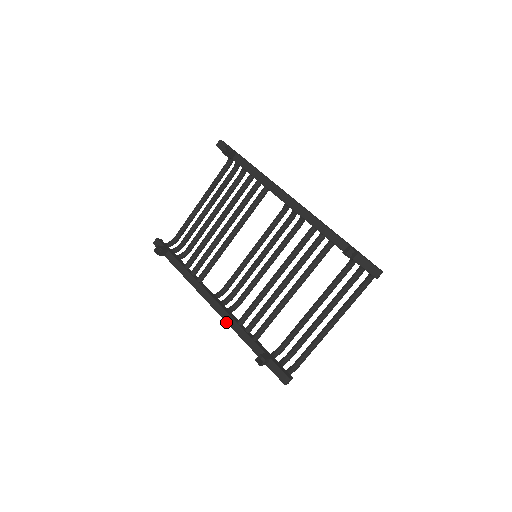
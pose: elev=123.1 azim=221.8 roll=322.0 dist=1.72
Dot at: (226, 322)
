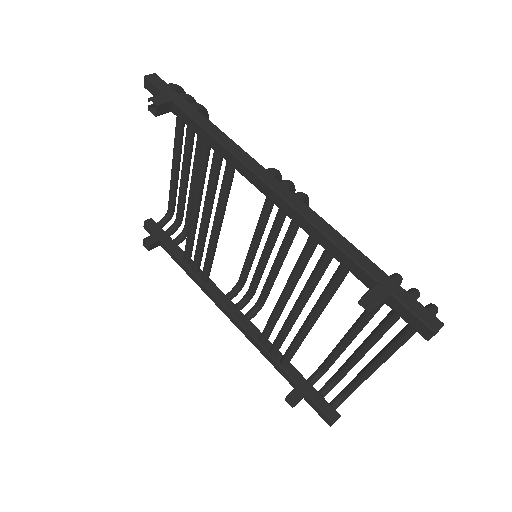
Dot at: occluded
